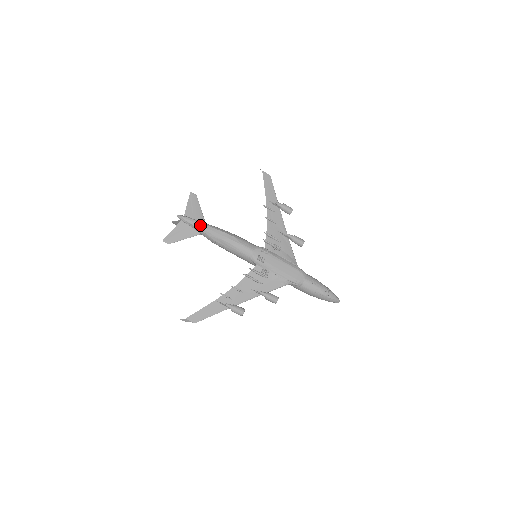
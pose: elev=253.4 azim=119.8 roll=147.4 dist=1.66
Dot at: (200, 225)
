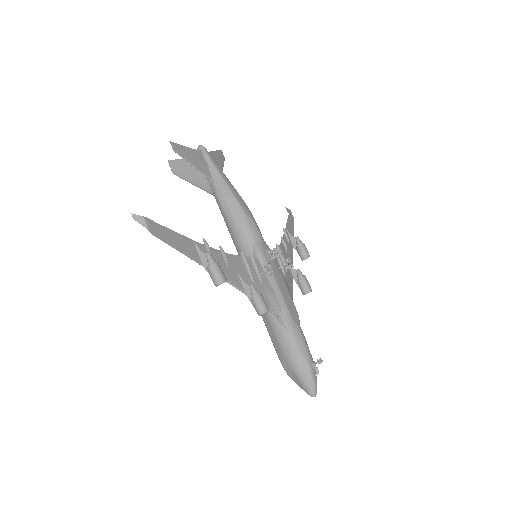
Dot at: (221, 171)
